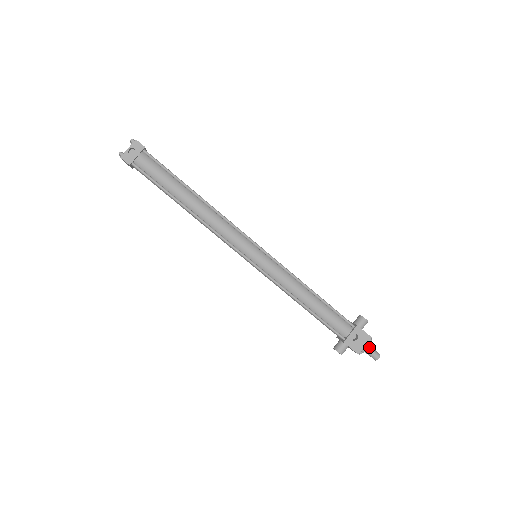
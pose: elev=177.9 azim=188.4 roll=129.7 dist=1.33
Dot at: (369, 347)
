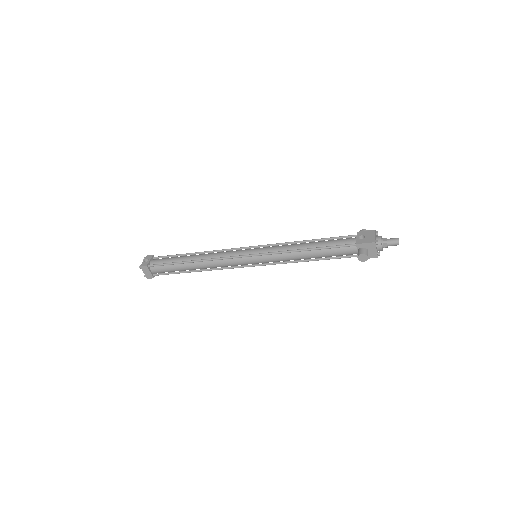
Dot at: (383, 239)
